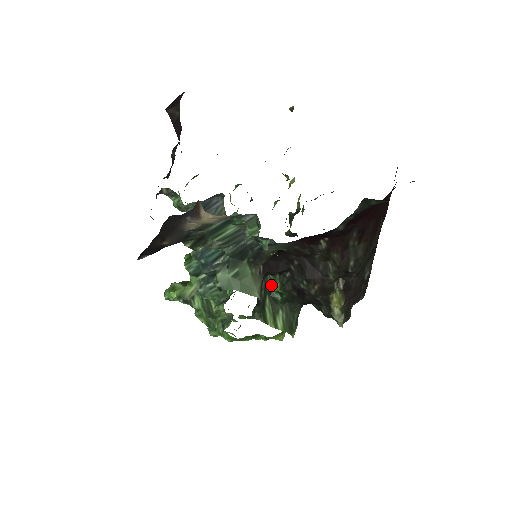
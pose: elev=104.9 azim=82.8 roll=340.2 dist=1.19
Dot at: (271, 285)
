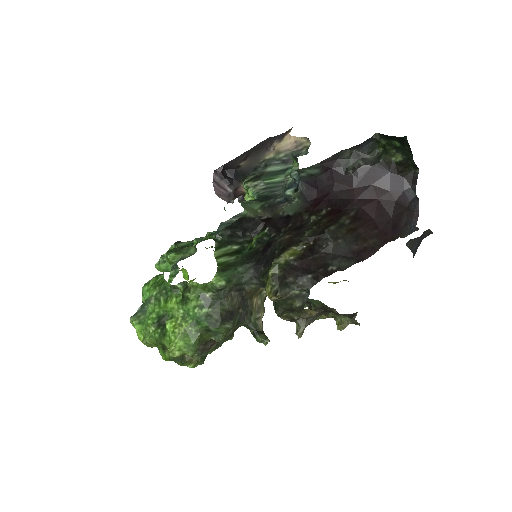
Dot at: (251, 243)
